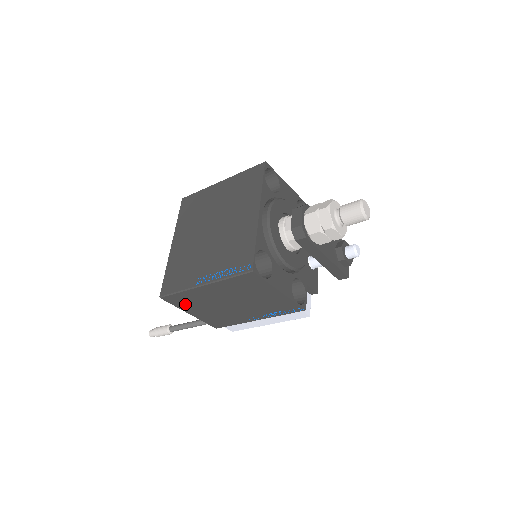
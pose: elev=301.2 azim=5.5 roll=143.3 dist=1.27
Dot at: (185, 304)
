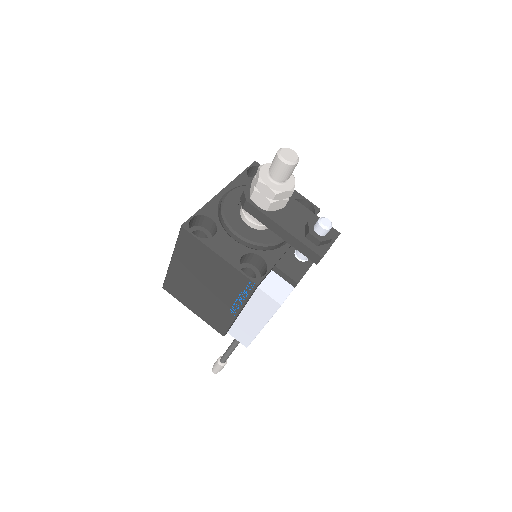
Dot at: (180, 295)
